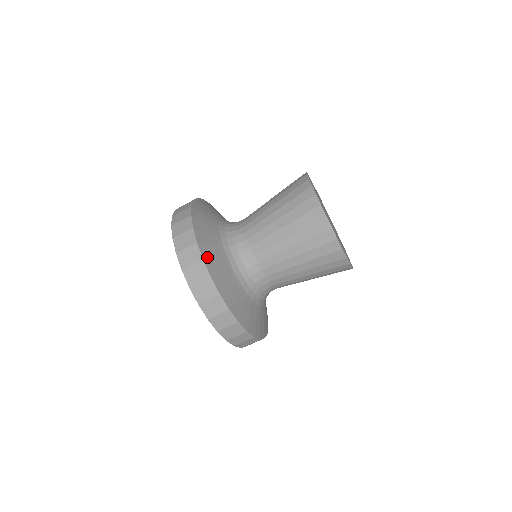
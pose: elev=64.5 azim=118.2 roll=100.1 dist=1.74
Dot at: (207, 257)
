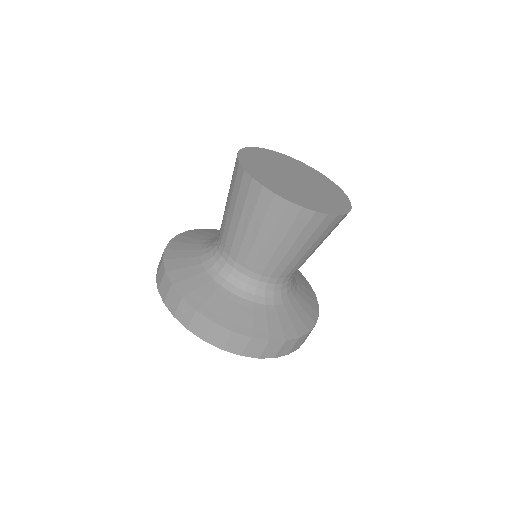
Dot at: (215, 315)
